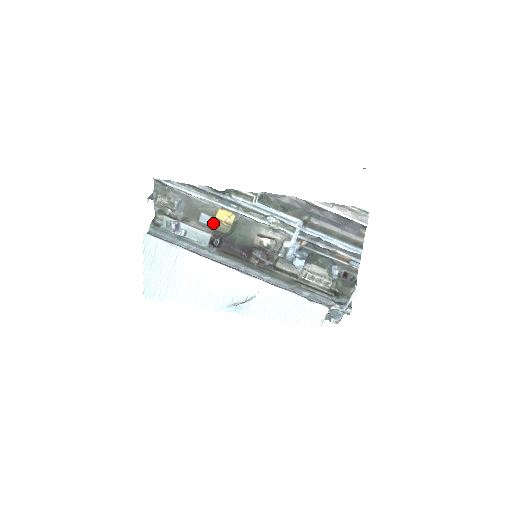
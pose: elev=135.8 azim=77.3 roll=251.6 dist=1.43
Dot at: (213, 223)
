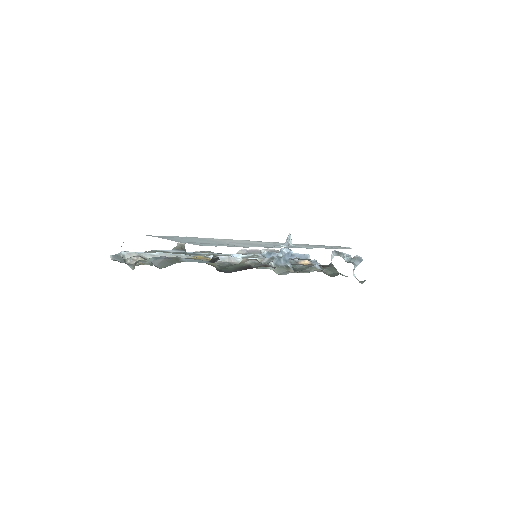
Dot at: occluded
